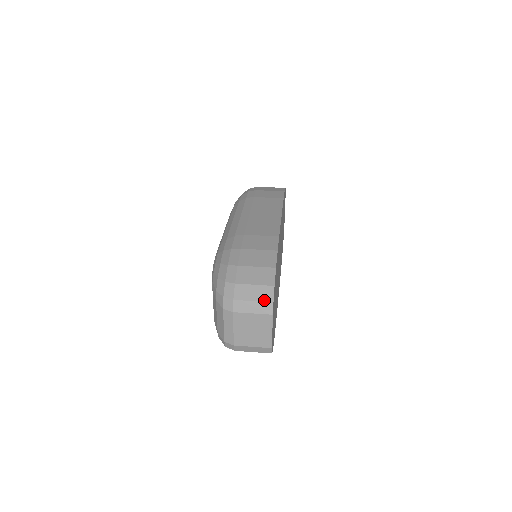
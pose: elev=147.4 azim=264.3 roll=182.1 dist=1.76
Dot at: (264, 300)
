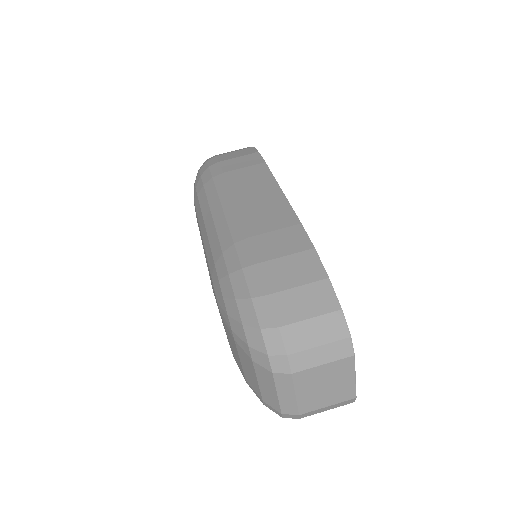
Dot at: (335, 338)
